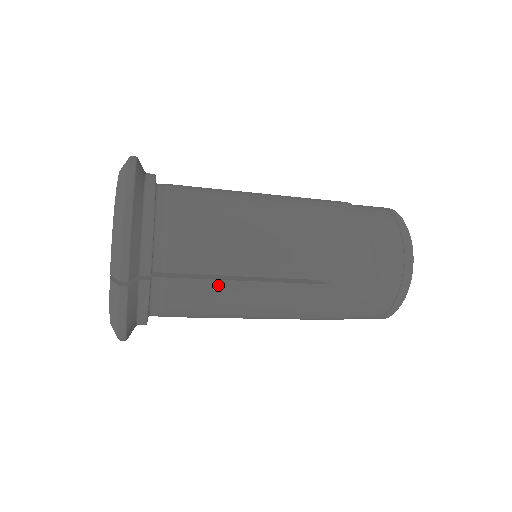
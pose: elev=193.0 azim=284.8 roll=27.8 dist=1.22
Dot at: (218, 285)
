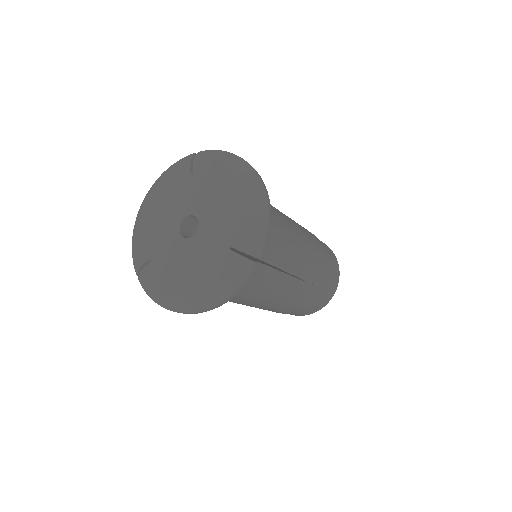
Dot at: (275, 274)
